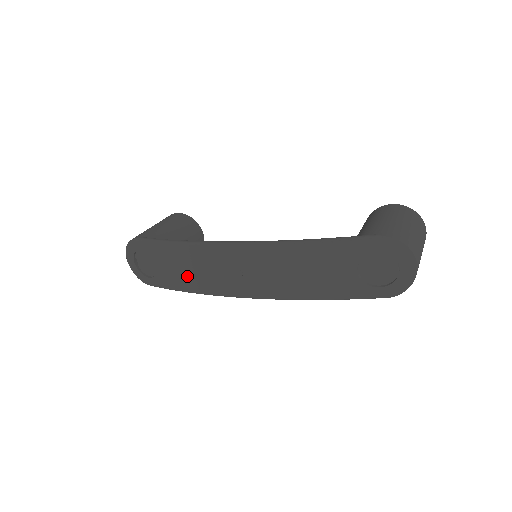
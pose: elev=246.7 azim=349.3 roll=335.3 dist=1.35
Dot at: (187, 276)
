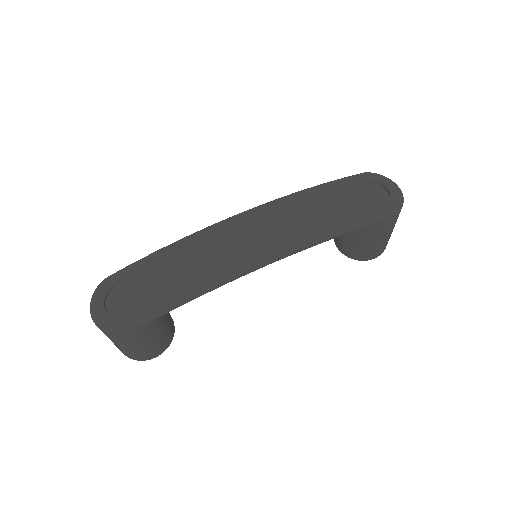
Dot at: (190, 271)
